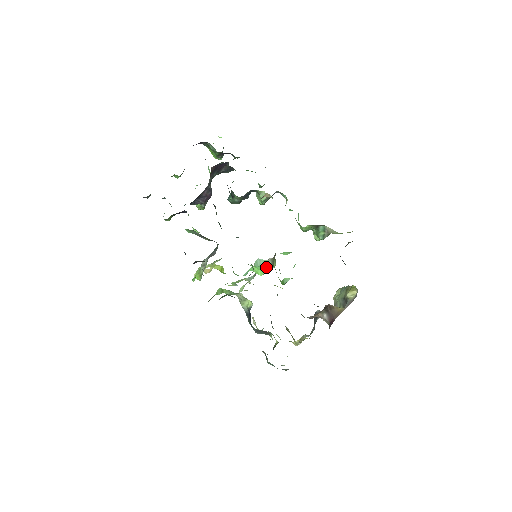
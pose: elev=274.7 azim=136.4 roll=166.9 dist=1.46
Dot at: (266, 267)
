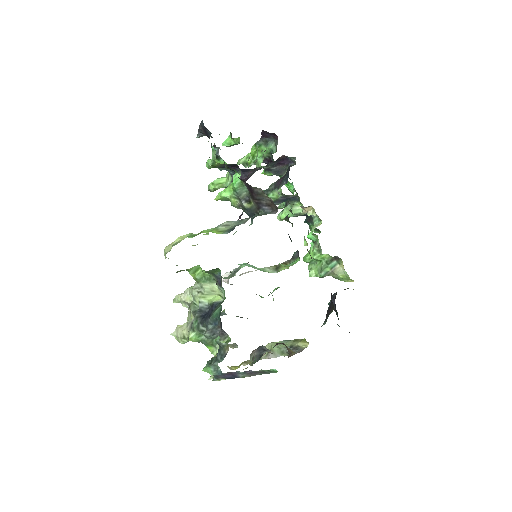
Dot at: occluded
